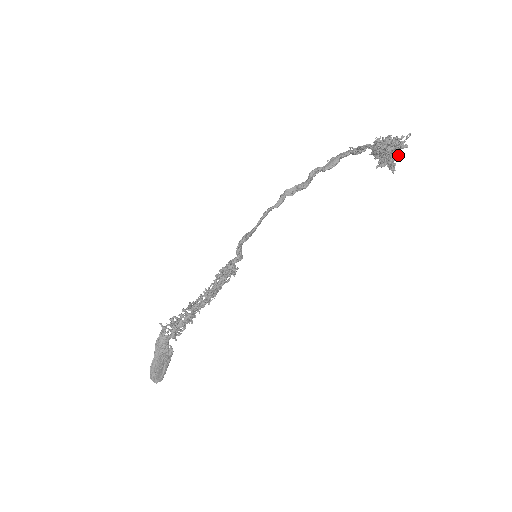
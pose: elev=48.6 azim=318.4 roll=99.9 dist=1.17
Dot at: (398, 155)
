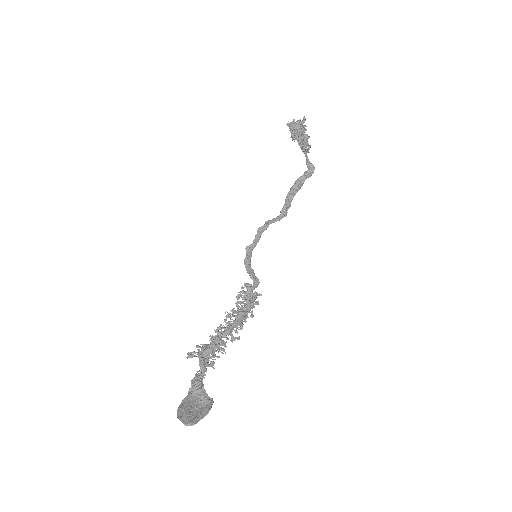
Dot at: (302, 126)
